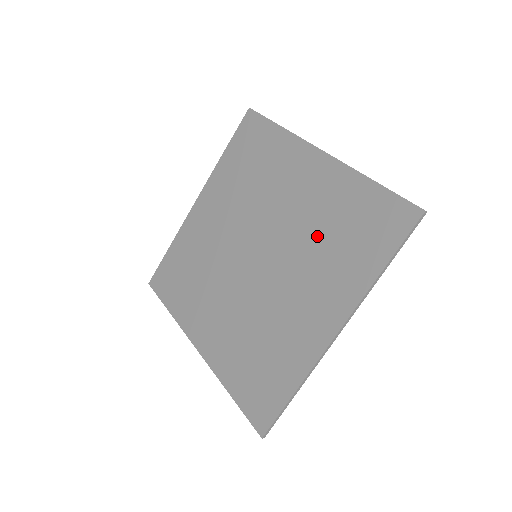
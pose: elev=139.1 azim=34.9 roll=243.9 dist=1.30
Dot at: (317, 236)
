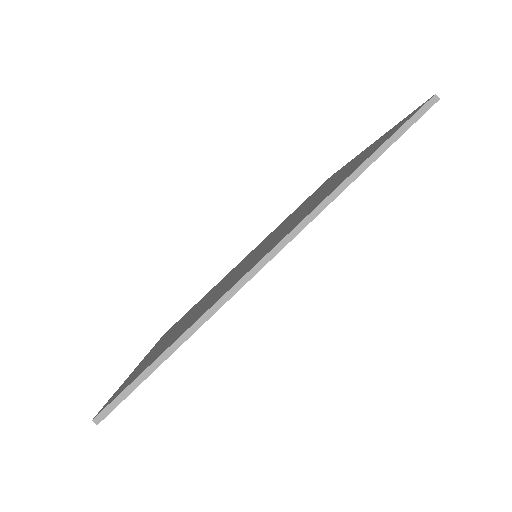
Dot at: (316, 198)
